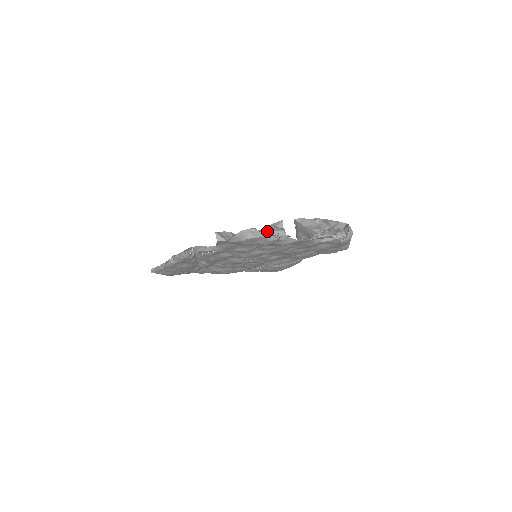
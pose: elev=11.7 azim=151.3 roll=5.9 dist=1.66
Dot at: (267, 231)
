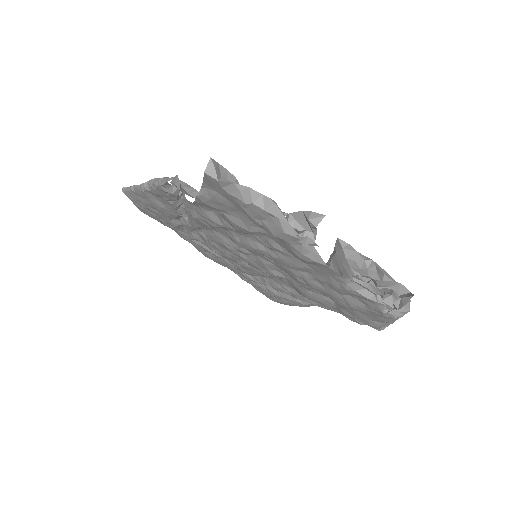
Dot at: (290, 218)
